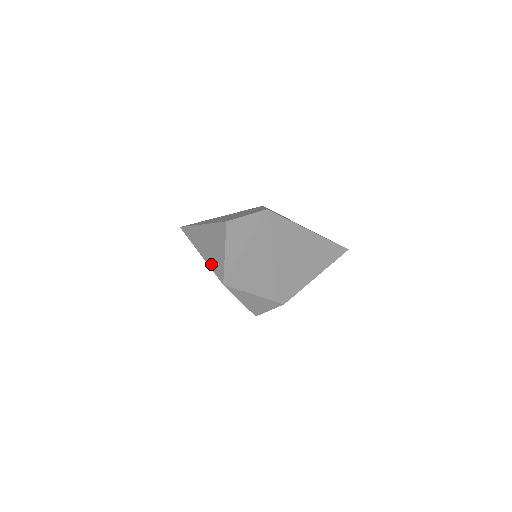
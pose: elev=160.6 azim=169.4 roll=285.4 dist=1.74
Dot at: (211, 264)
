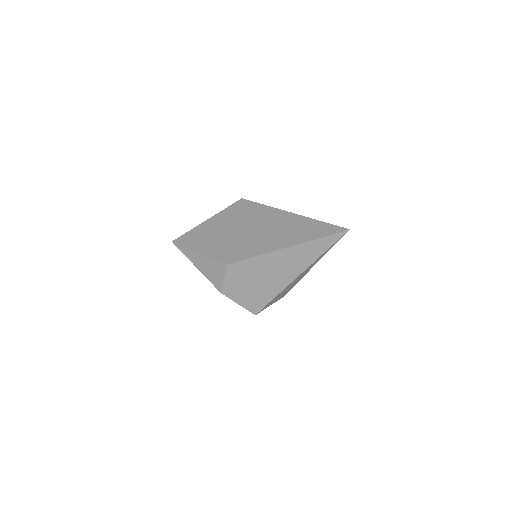
Dot at: occluded
